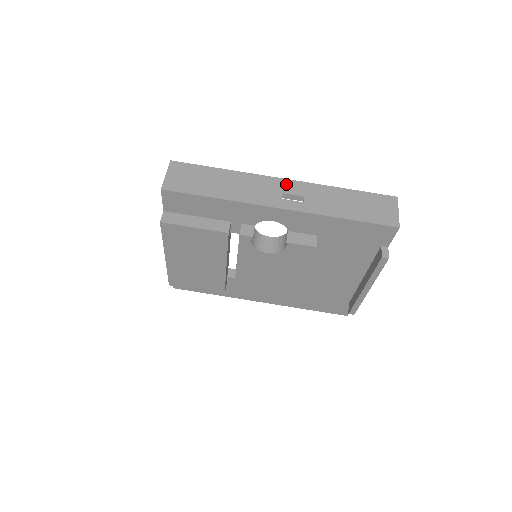
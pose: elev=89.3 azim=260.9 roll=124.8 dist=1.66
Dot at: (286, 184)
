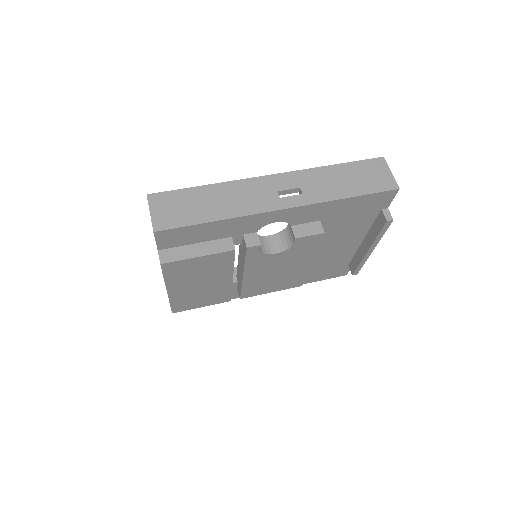
Dot at: (276, 180)
